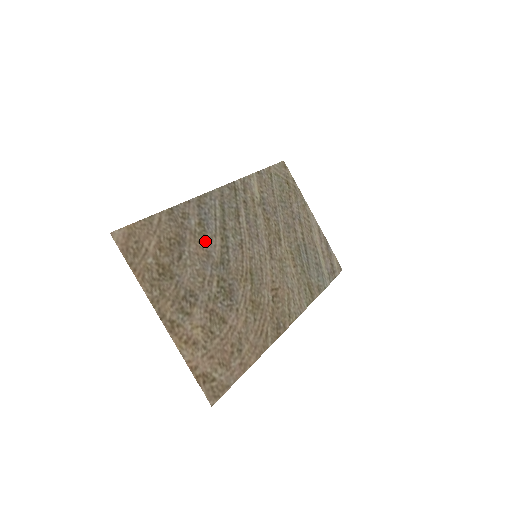
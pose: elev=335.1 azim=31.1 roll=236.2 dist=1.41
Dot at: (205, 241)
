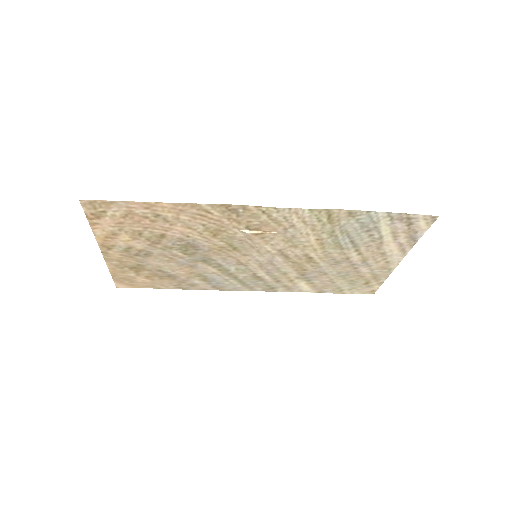
Dot at: (198, 273)
